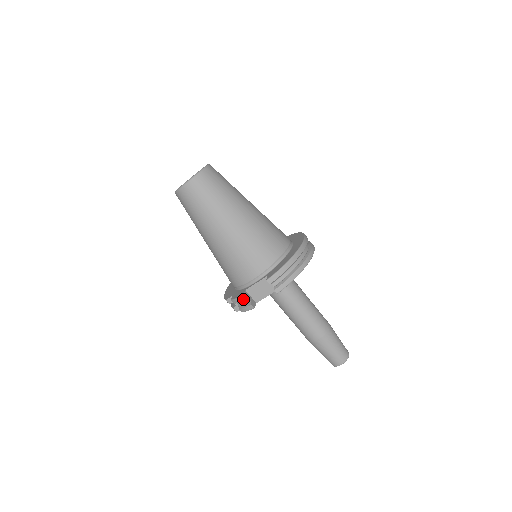
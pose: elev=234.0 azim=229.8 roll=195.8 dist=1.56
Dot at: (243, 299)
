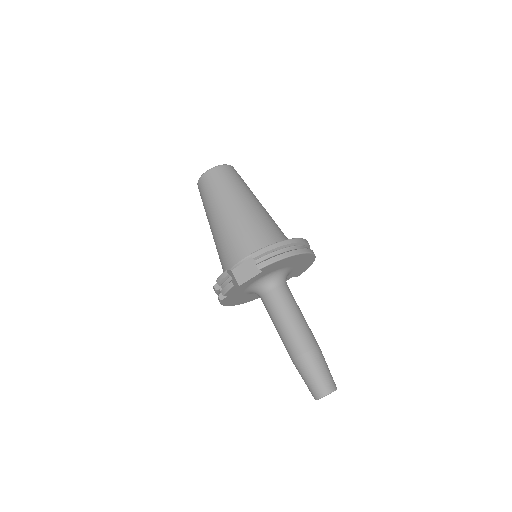
Dot at: (225, 274)
